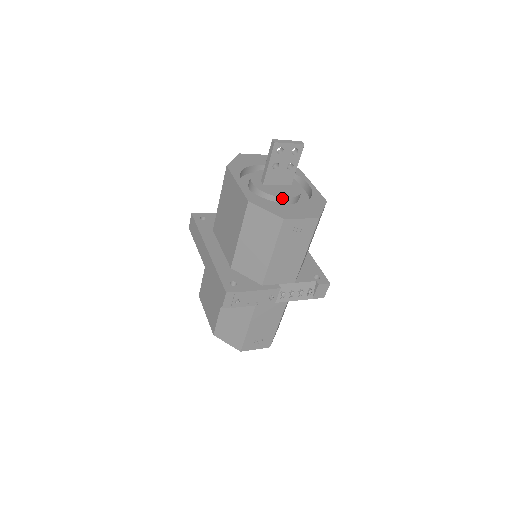
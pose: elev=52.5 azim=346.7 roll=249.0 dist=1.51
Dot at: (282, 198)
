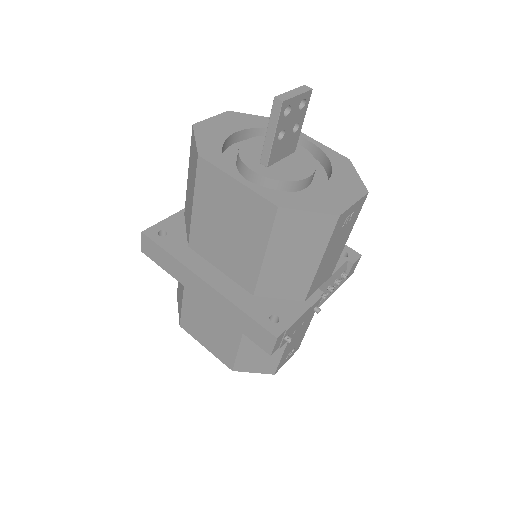
Dot at: (305, 179)
